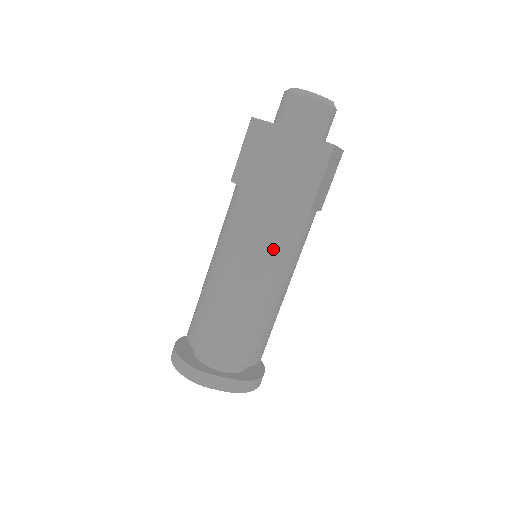
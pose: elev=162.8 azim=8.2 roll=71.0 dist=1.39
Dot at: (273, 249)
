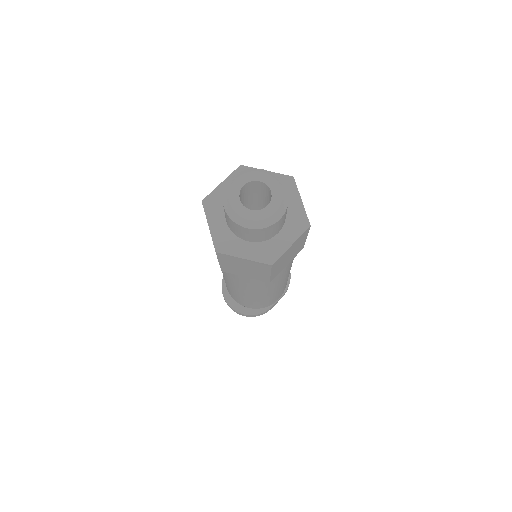
Dot at: (286, 274)
